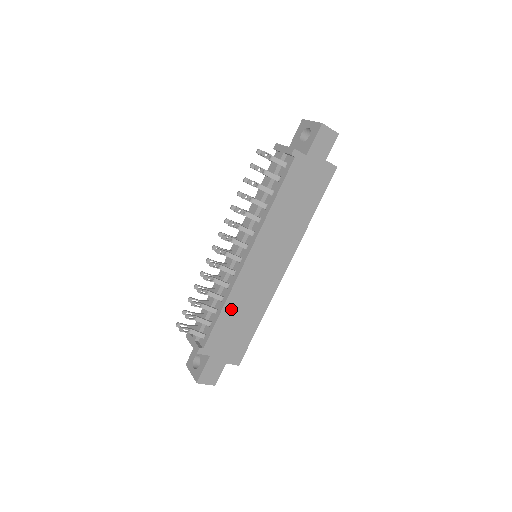
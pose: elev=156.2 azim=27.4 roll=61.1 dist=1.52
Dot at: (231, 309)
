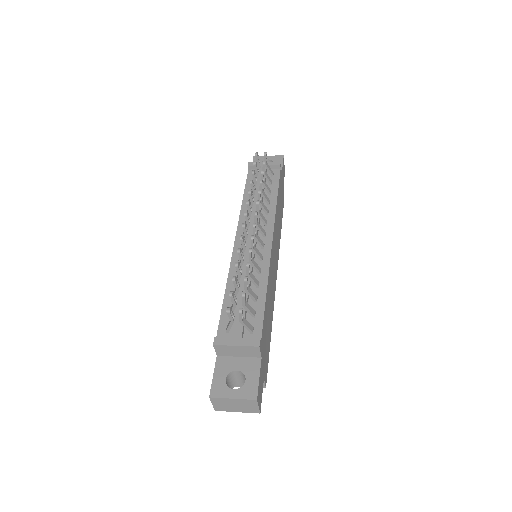
Dot at: (267, 298)
